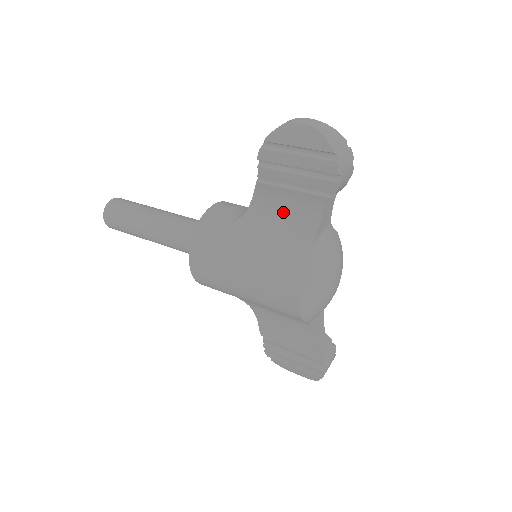
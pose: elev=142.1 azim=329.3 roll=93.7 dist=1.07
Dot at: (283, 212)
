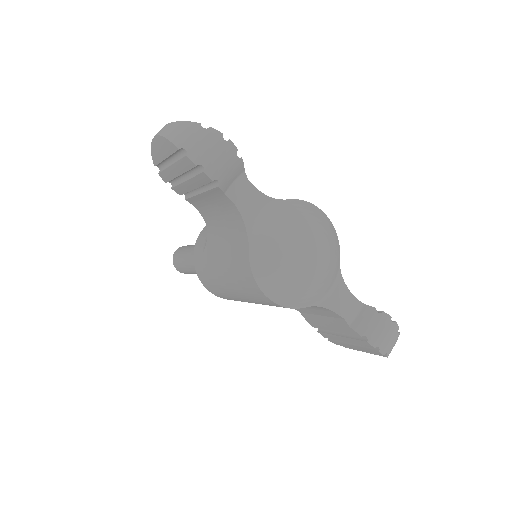
Dot at: (218, 214)
